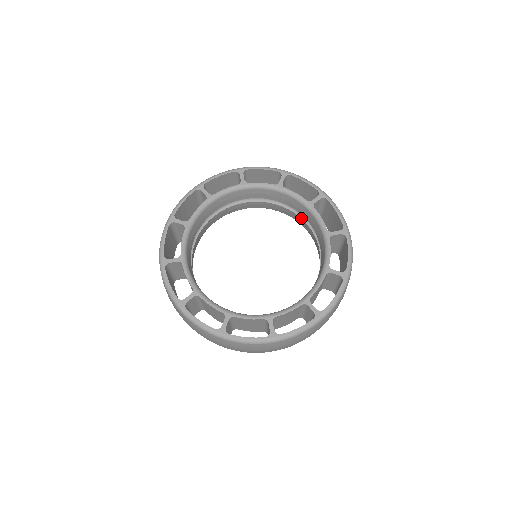
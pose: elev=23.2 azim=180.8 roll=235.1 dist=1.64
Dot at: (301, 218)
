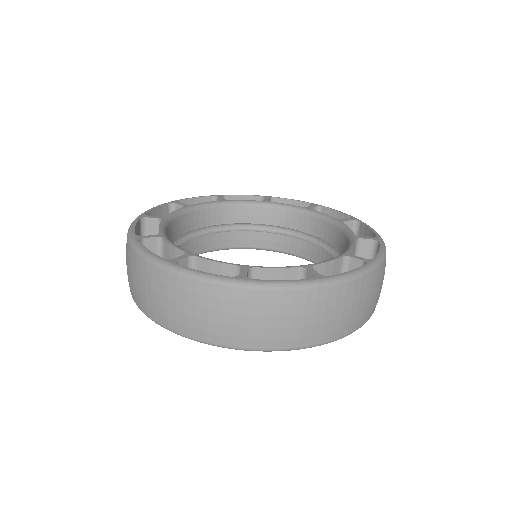
Dot at: (325, 250)
